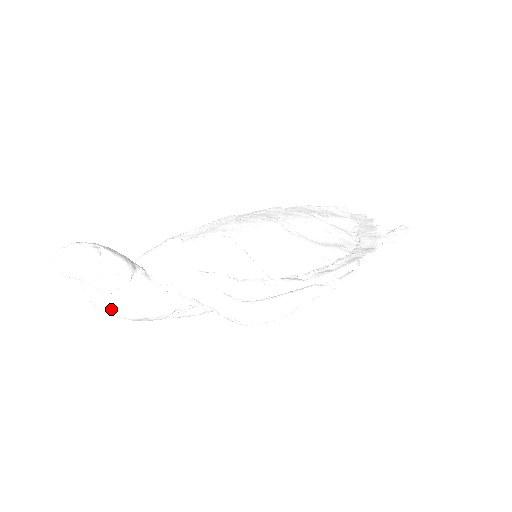
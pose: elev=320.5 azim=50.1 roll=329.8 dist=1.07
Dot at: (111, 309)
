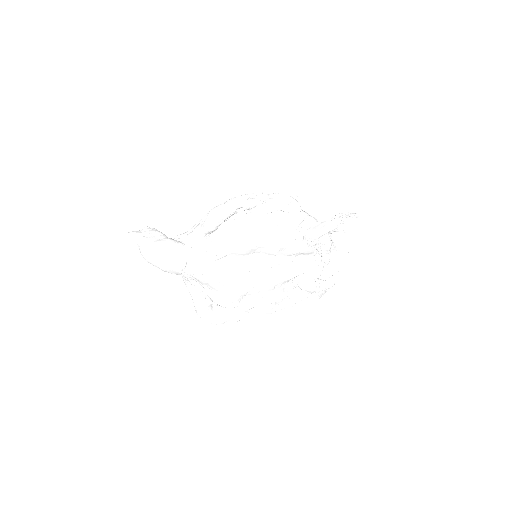
Dot at: (149, 249)
